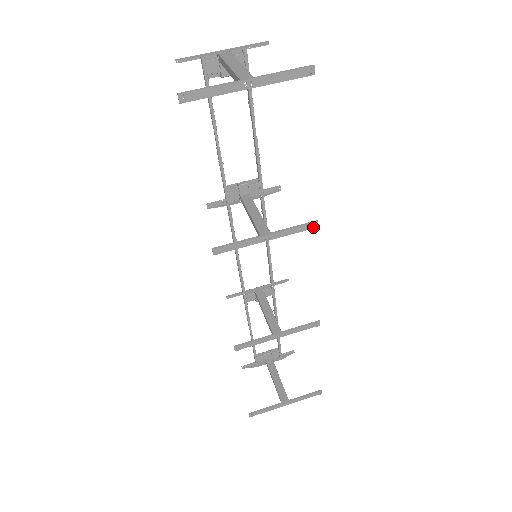
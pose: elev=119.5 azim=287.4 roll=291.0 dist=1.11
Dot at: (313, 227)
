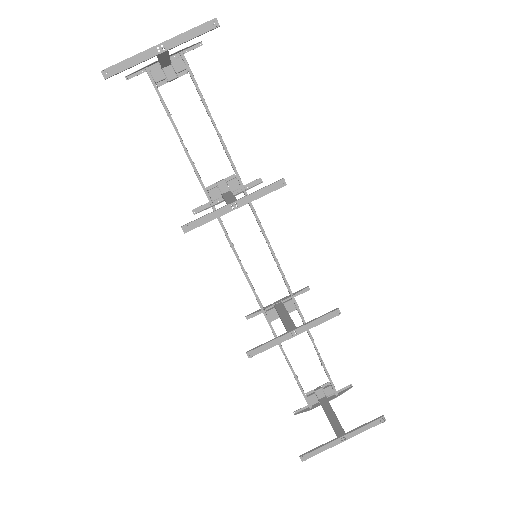
Dot at: (281, 186)
